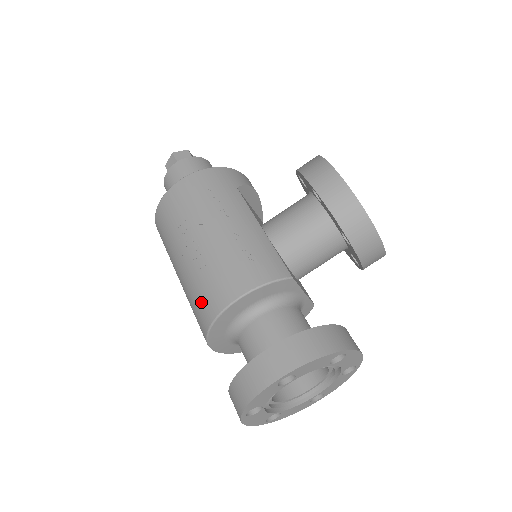
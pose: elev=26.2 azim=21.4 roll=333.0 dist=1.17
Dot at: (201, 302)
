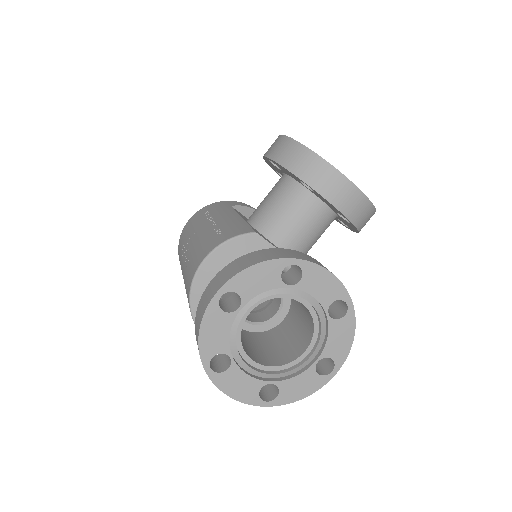
Dot at: (186, 290)
